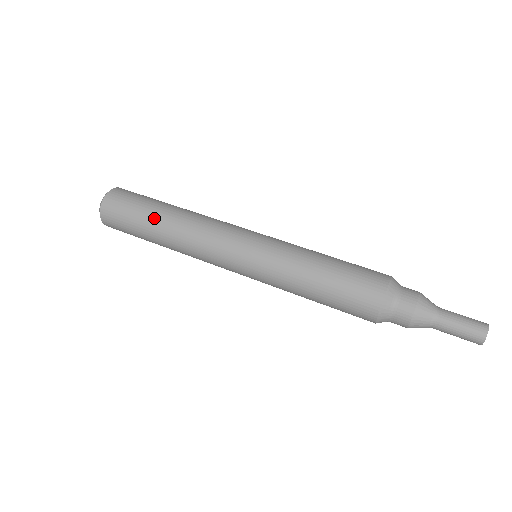
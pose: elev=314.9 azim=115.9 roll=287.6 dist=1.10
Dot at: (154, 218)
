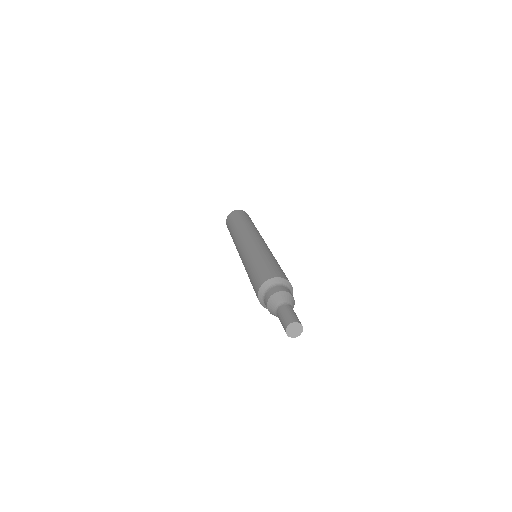
Dot at: (239, 221)
